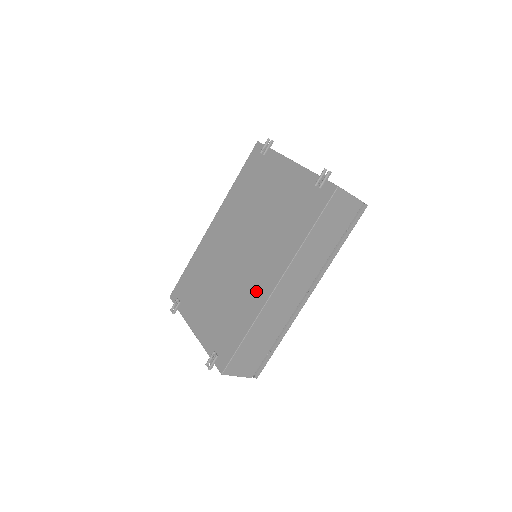
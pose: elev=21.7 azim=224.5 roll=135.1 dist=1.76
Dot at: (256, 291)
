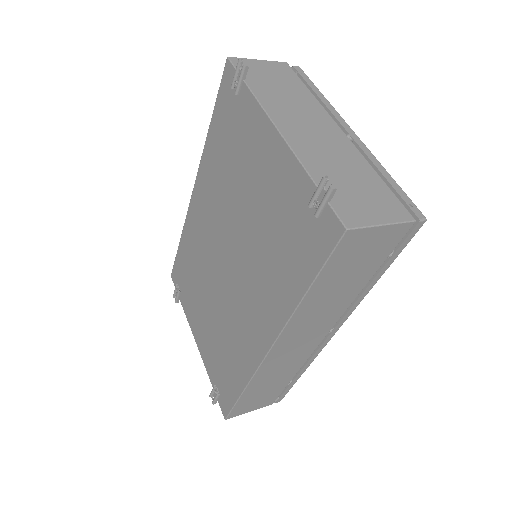
Dot at: (247, 341)
